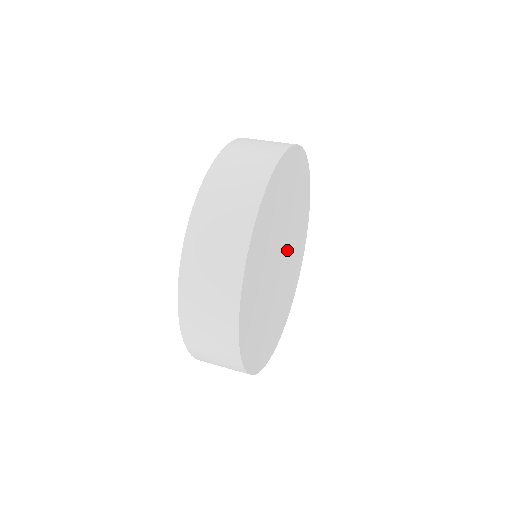
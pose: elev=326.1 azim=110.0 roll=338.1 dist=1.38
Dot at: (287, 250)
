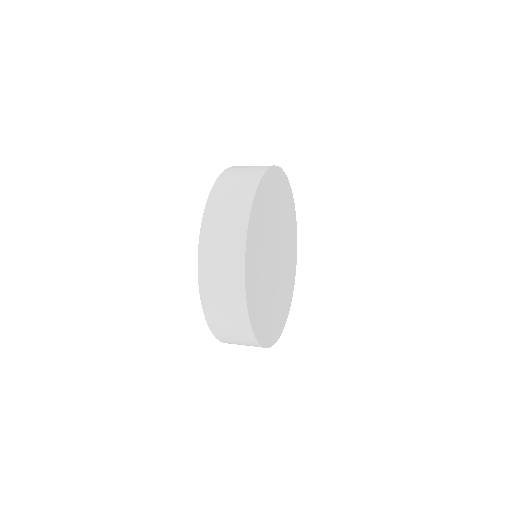
Dot at: (280, 248)
